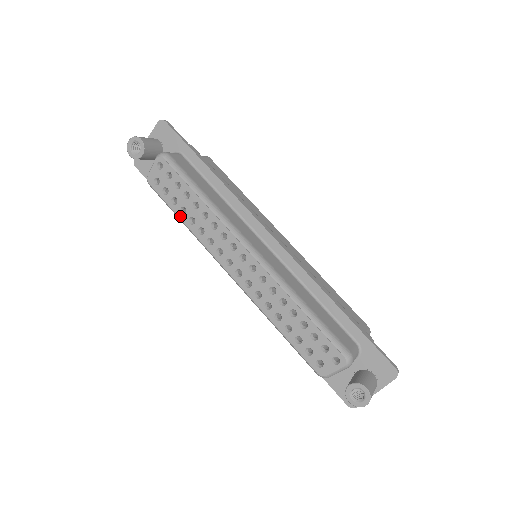
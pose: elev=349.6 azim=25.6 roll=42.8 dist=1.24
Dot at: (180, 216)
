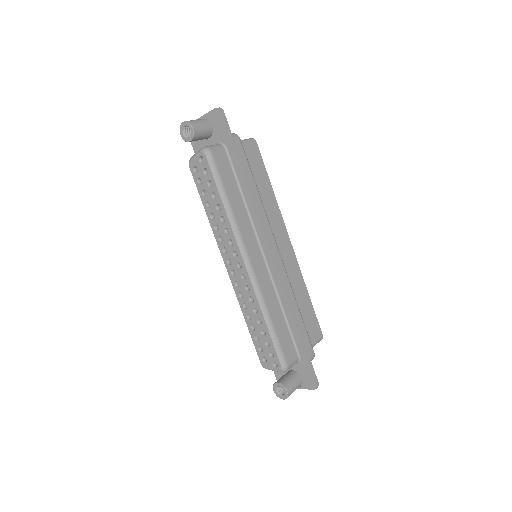
Dot at: (205, 207)
